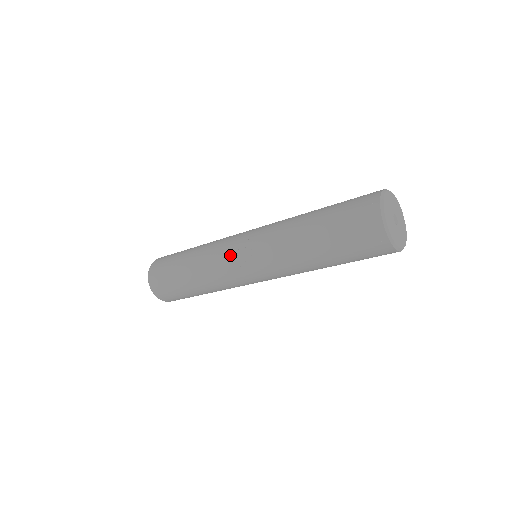
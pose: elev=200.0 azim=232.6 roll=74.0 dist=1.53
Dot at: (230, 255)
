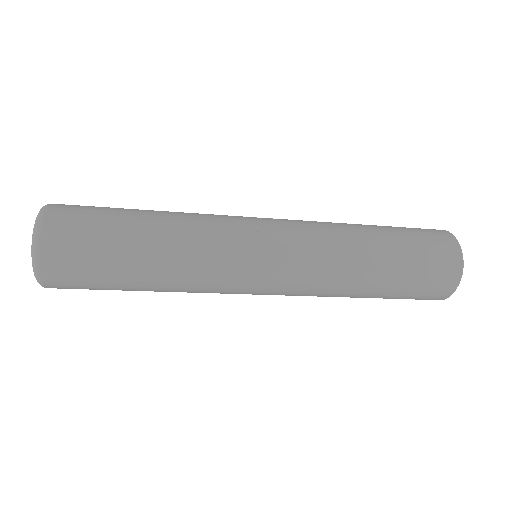
Dot at: (245, 220)
